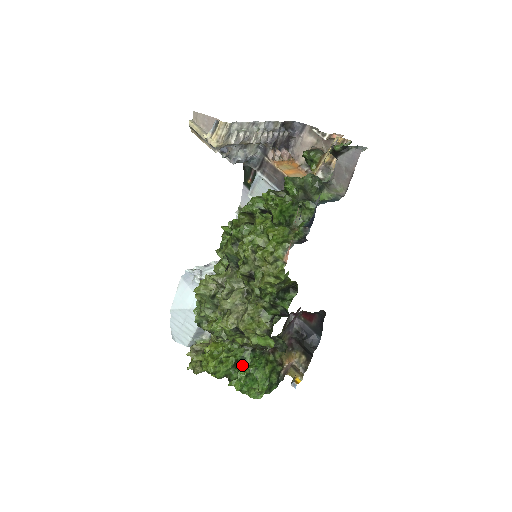
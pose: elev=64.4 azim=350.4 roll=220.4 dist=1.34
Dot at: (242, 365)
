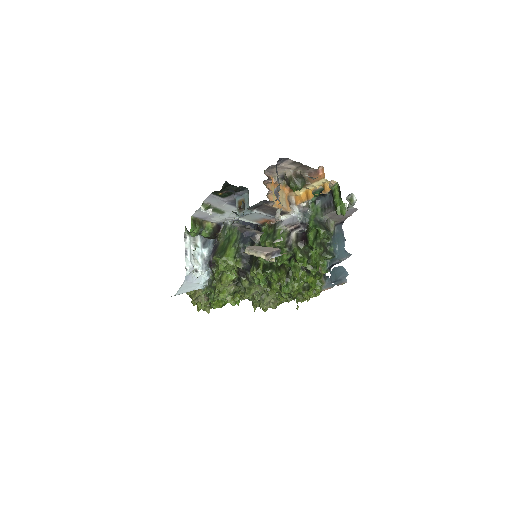
Dot at: occluded
